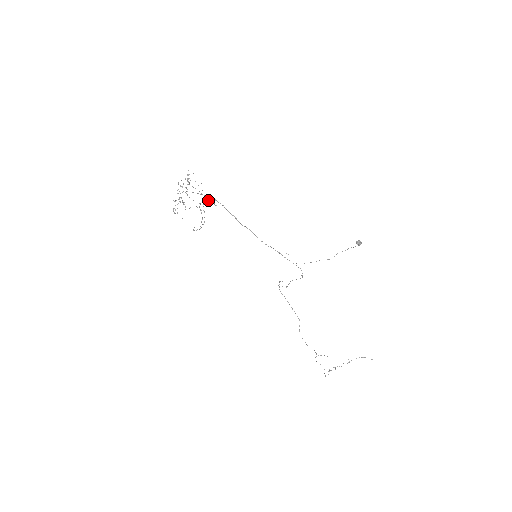
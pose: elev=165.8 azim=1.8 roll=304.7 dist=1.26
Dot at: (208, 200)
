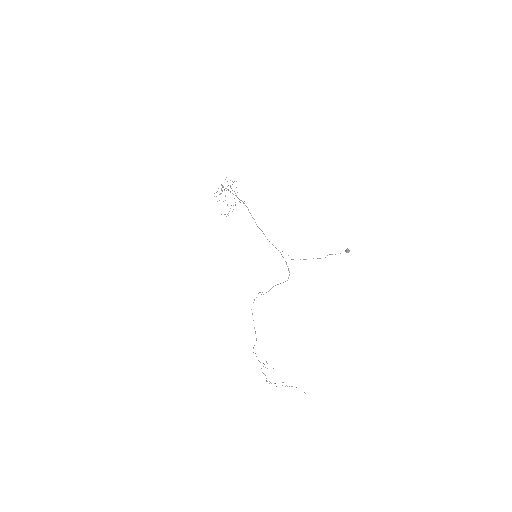
Dot at: (241, 200)
